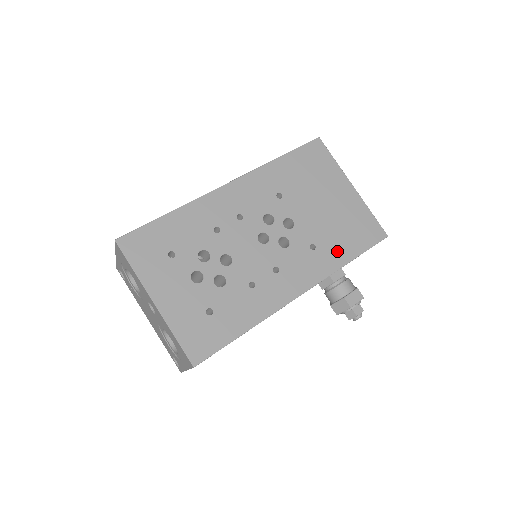
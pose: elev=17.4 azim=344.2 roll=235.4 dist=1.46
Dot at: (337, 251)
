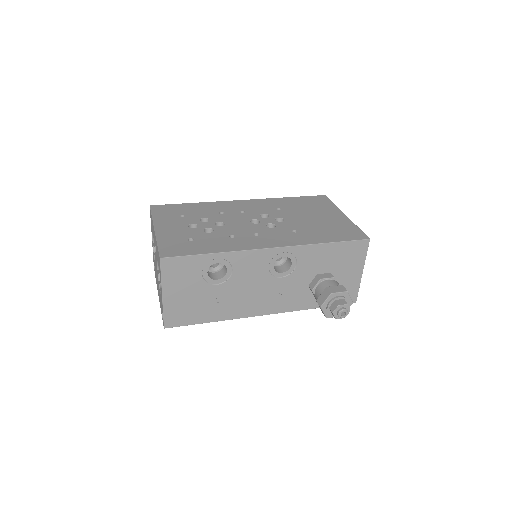
Dot at: (316, 236)
